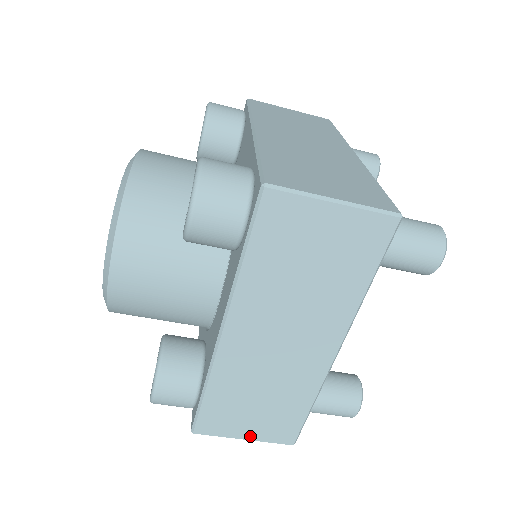
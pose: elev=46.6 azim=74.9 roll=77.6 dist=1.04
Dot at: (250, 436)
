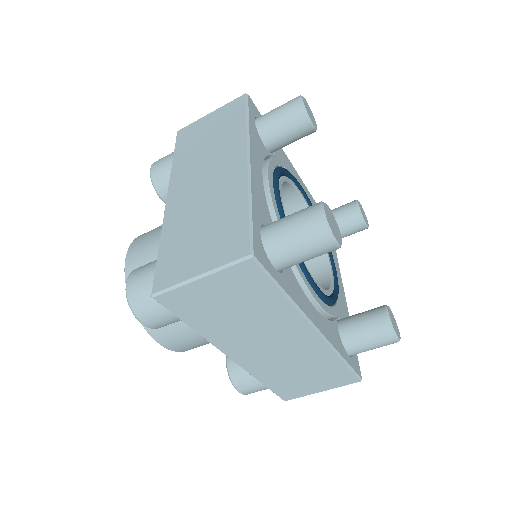
Dot at: (323, 389)
